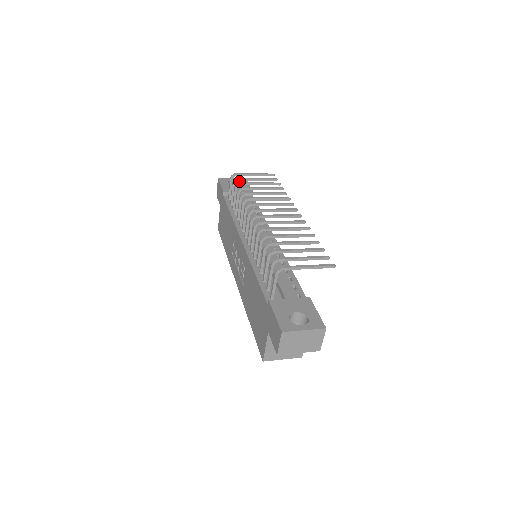
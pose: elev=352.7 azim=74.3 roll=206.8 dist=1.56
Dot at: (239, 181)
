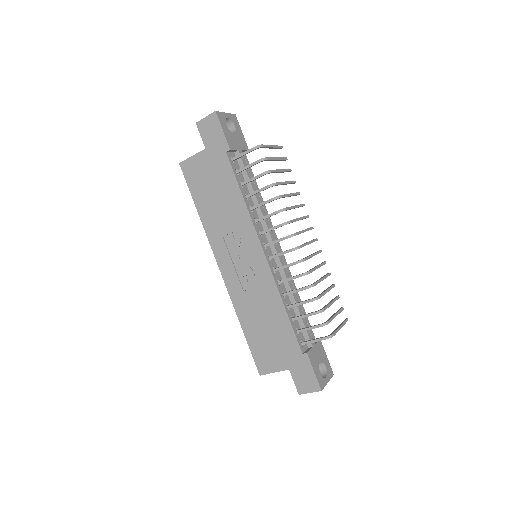
Dot at: (233, 121)
